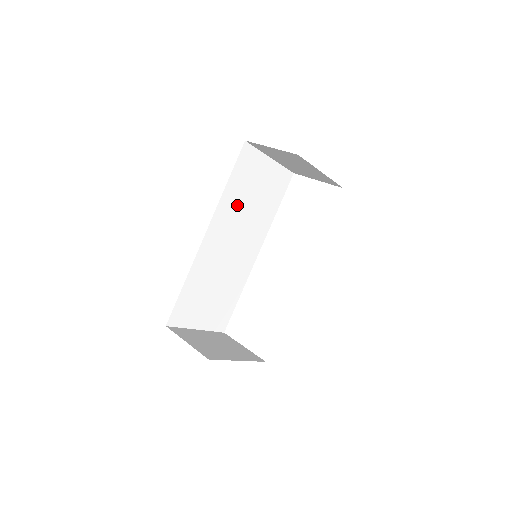
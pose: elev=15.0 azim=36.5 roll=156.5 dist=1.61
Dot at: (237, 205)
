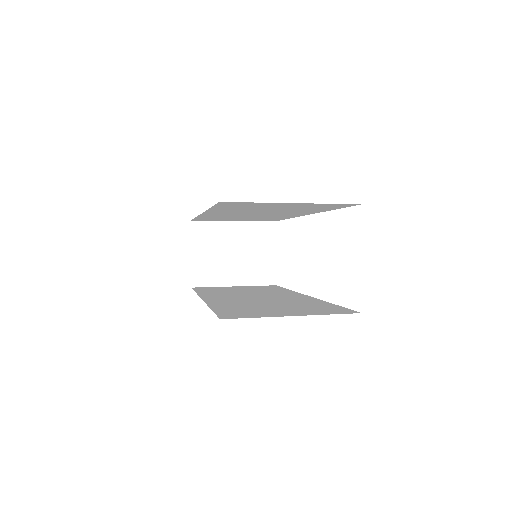
Dot at: (243, 210)
